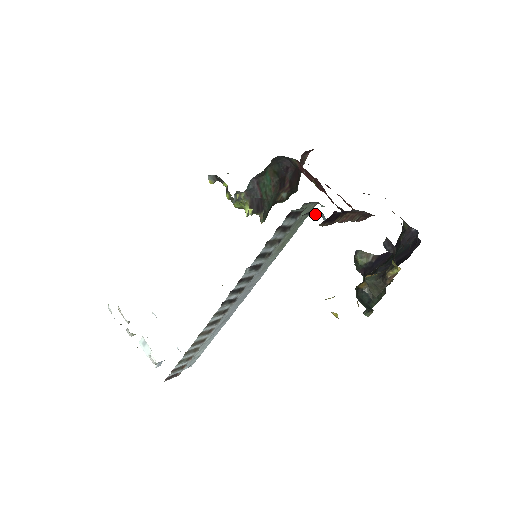
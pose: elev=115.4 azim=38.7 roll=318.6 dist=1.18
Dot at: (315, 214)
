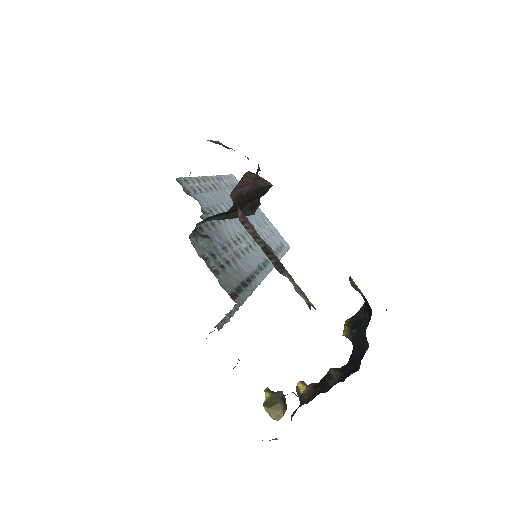
Dot at: occluded
